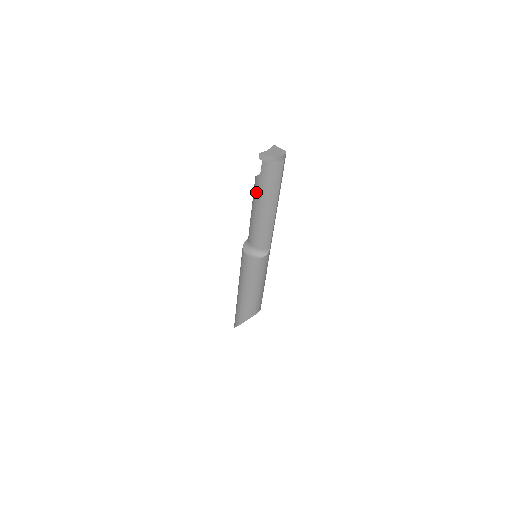
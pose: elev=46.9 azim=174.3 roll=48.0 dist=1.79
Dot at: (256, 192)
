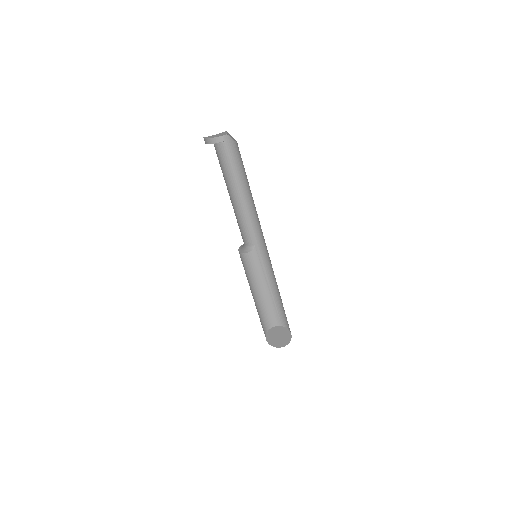
Dot at: occluded
